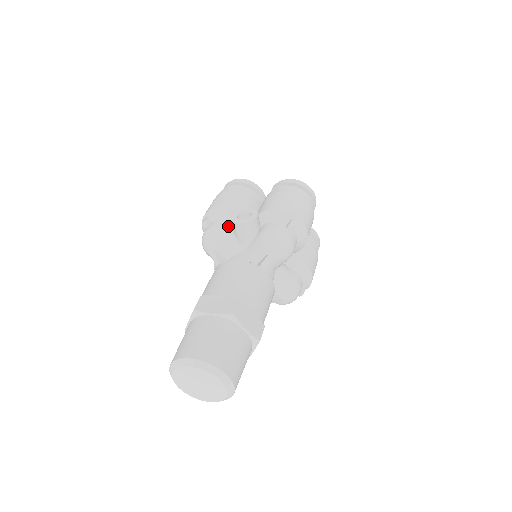
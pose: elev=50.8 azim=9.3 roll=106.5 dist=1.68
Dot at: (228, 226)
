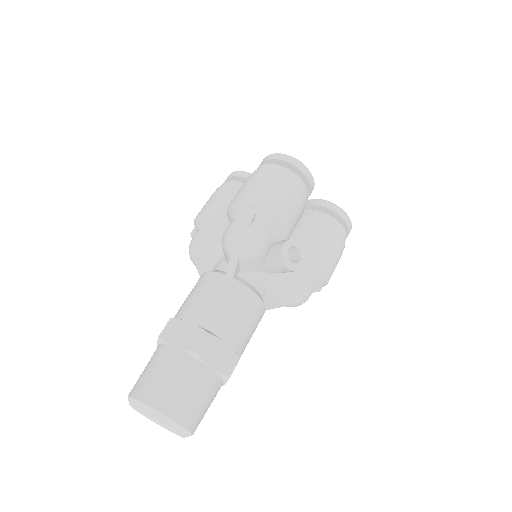
Dot at: (269, 244)
